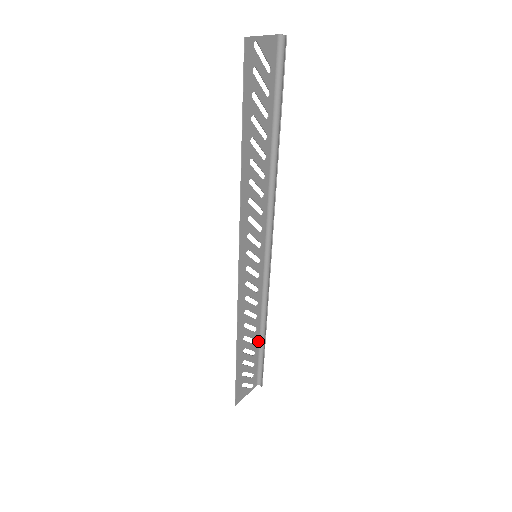
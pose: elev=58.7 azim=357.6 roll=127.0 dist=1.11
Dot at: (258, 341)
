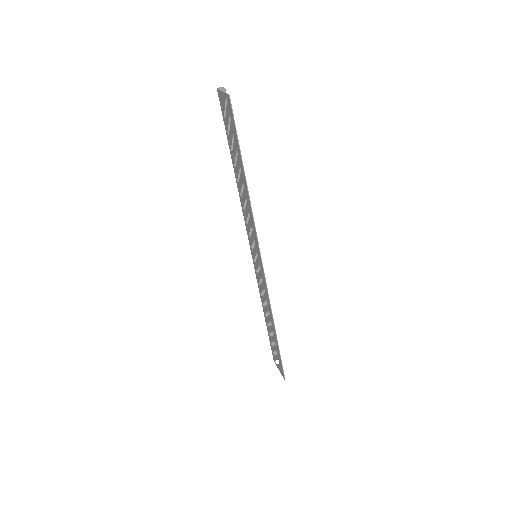
Dot at: (266, 324)
